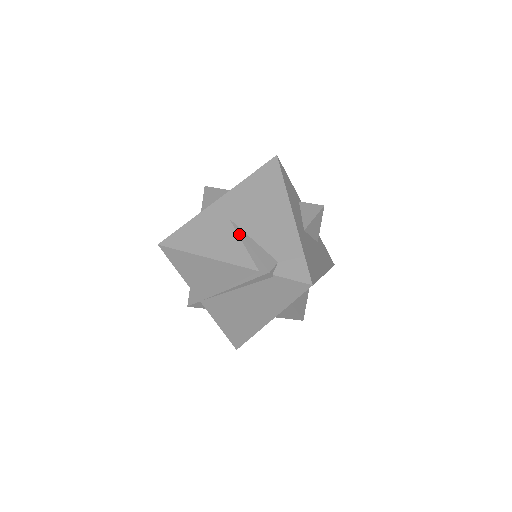
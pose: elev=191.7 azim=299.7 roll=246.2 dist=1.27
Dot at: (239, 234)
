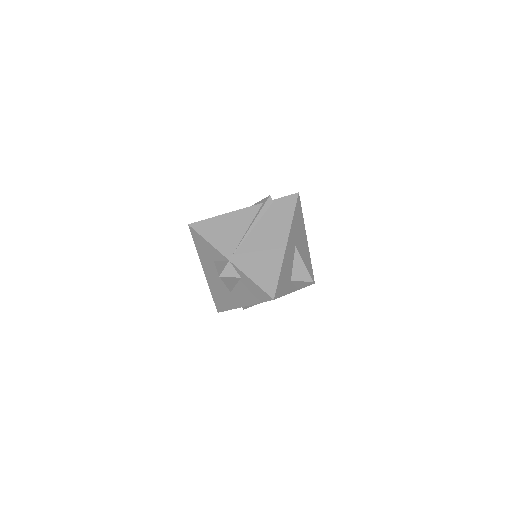
Dot at: occluded
